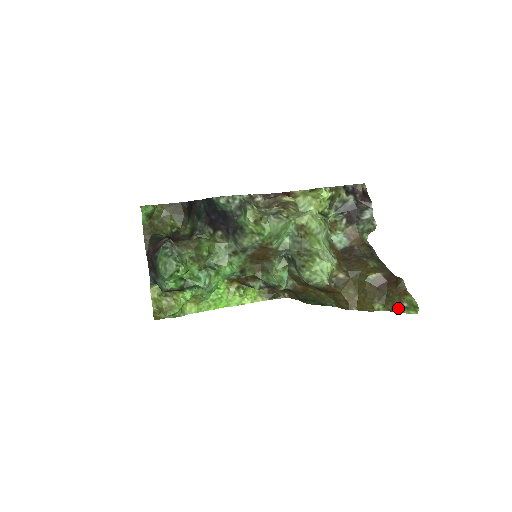
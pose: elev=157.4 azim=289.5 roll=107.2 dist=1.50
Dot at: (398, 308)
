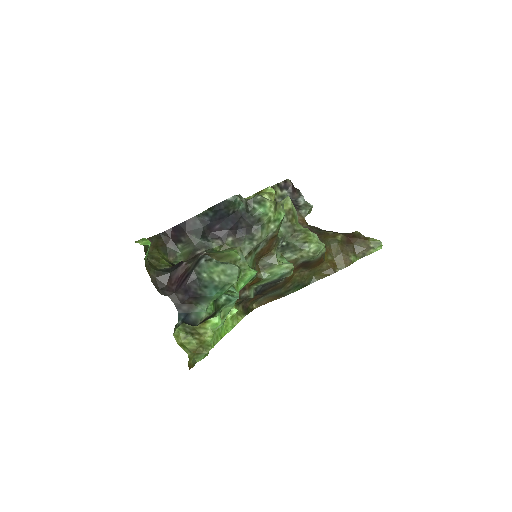
Dot at: (368, 251)
